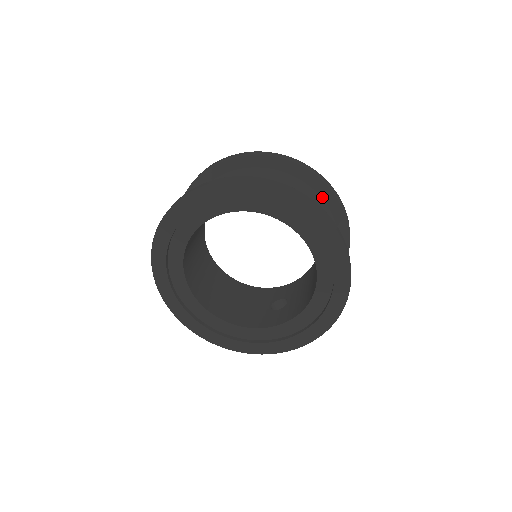
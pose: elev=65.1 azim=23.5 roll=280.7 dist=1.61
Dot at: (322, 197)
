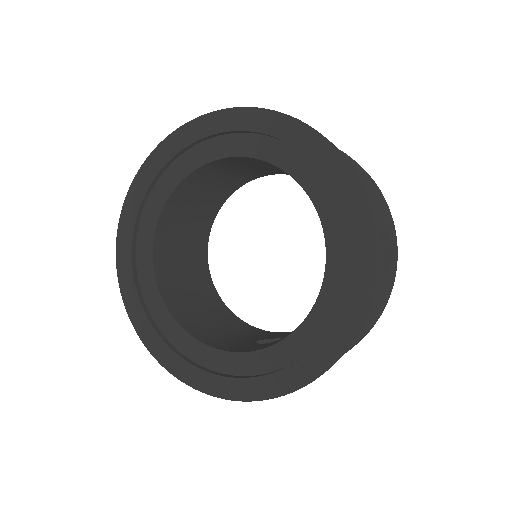
Dot at: occluded
